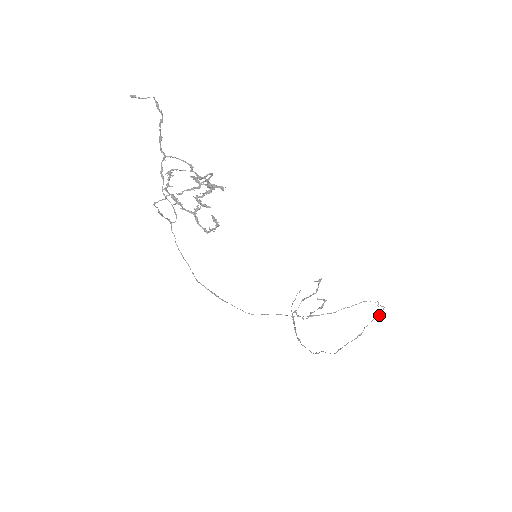
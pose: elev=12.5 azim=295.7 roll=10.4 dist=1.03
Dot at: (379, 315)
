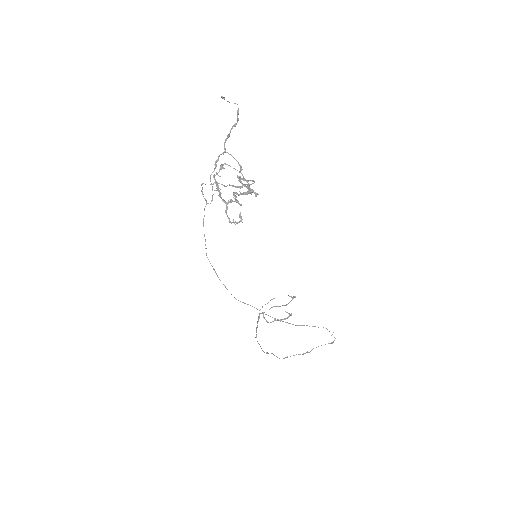
Dot at: (329, 343)
